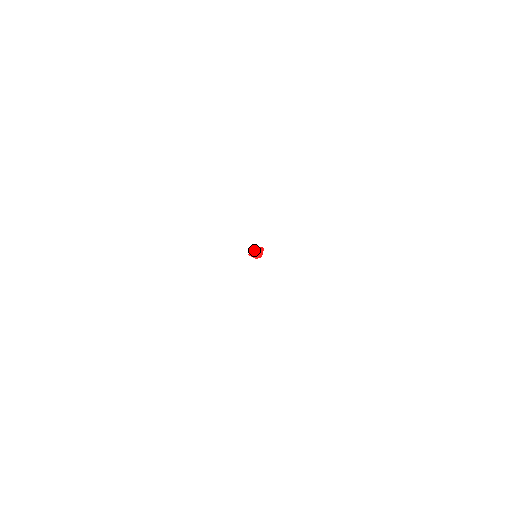
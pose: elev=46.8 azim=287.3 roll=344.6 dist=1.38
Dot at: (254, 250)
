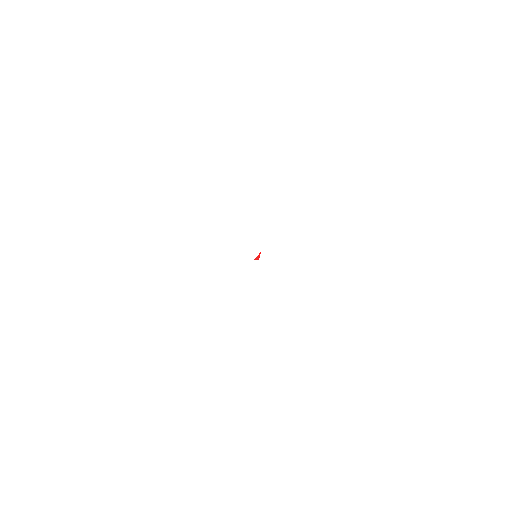
Dot at: occluded
